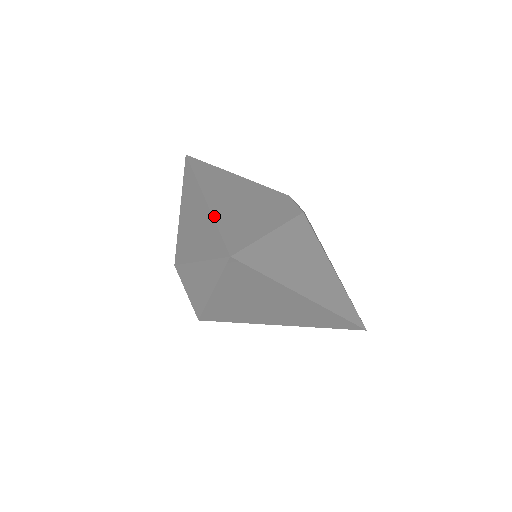
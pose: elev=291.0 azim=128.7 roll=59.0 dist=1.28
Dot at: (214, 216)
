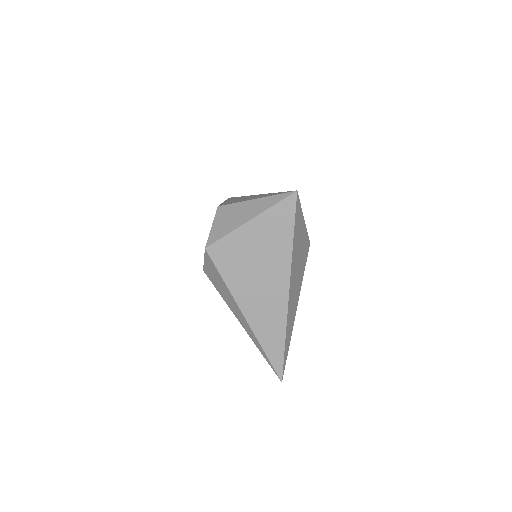
Dot at: occluded
